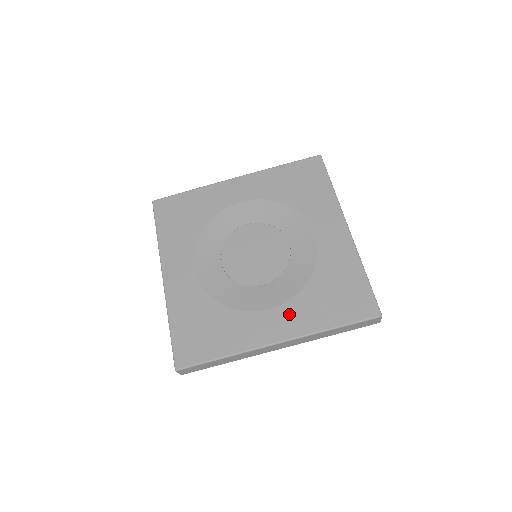
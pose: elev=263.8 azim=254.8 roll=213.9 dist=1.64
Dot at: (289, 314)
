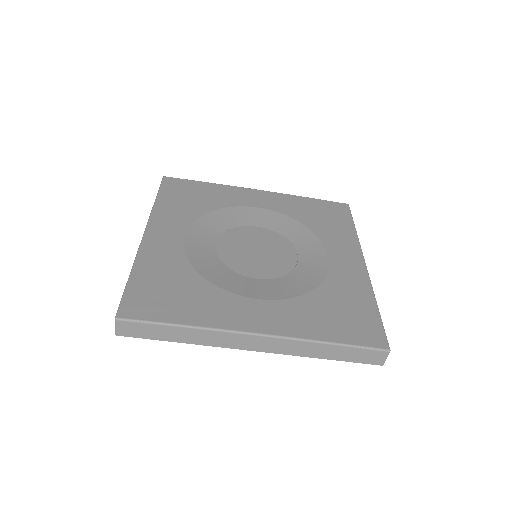
Dot at: (280, 311)
